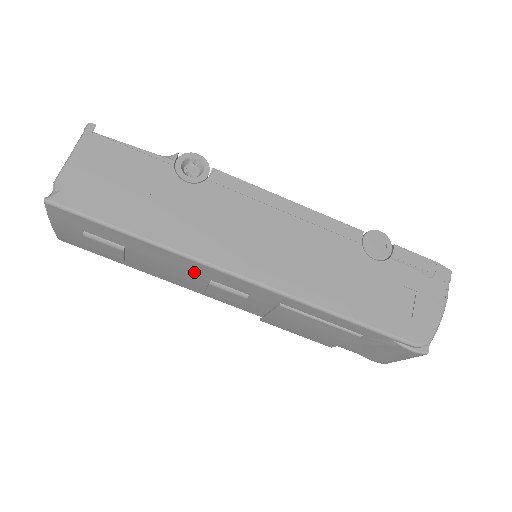
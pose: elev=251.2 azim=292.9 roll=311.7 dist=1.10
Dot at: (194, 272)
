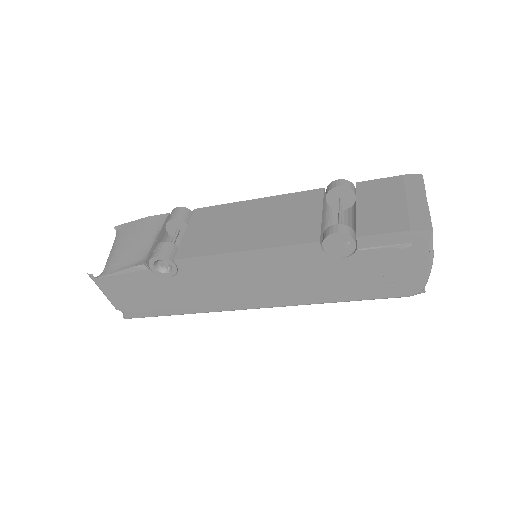
Dot at: occluded
